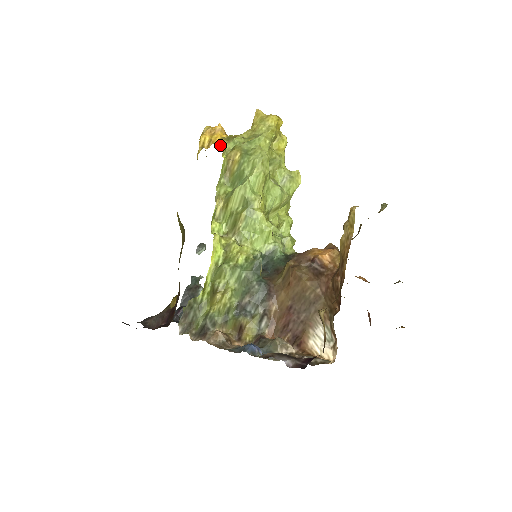
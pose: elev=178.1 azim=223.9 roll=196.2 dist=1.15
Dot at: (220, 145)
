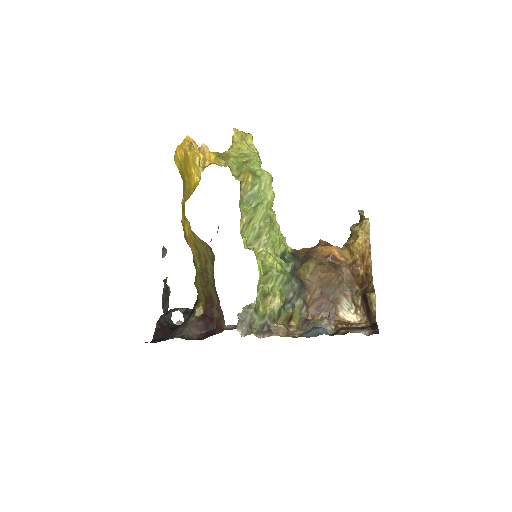
Dot at: (220, 165)
